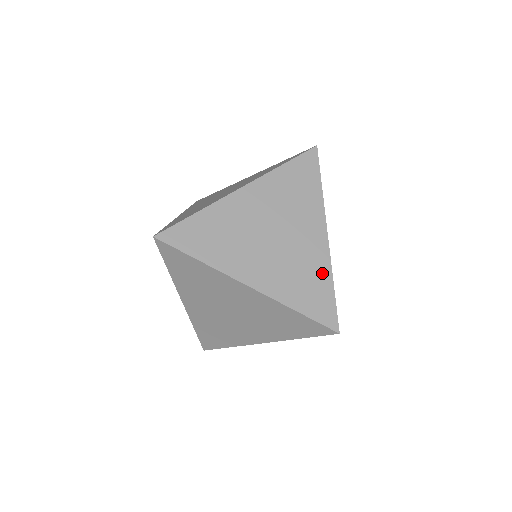
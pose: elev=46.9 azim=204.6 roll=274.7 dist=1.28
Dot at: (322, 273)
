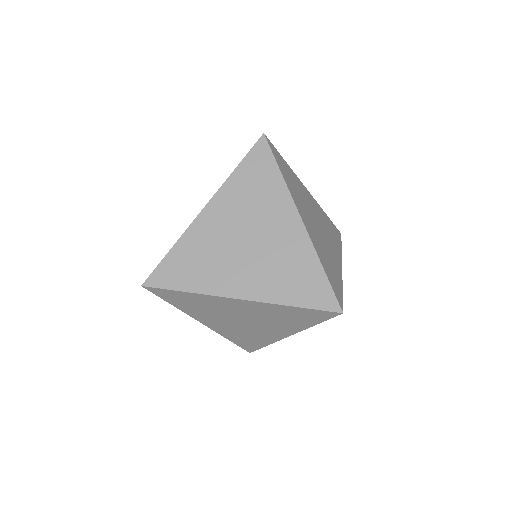
Dot at: (264, 341)
